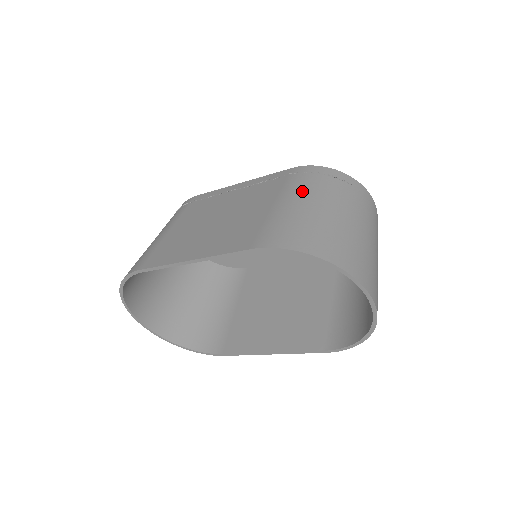
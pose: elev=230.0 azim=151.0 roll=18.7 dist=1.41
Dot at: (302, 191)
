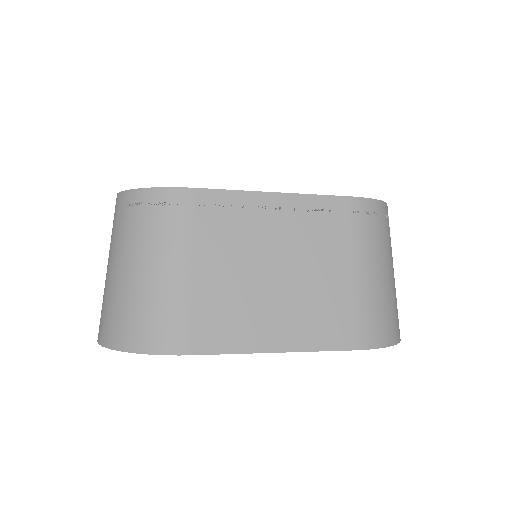
Dot at: (373, 251)
